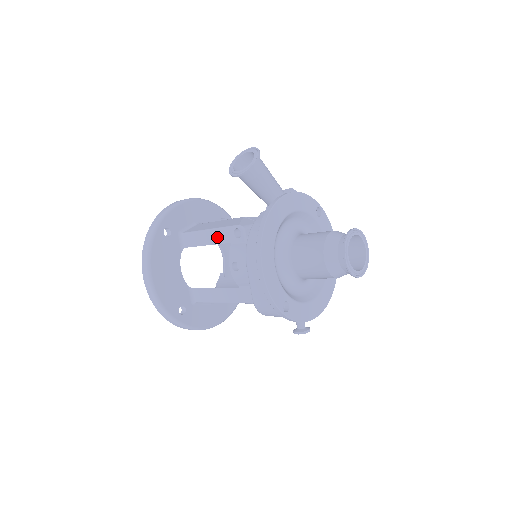
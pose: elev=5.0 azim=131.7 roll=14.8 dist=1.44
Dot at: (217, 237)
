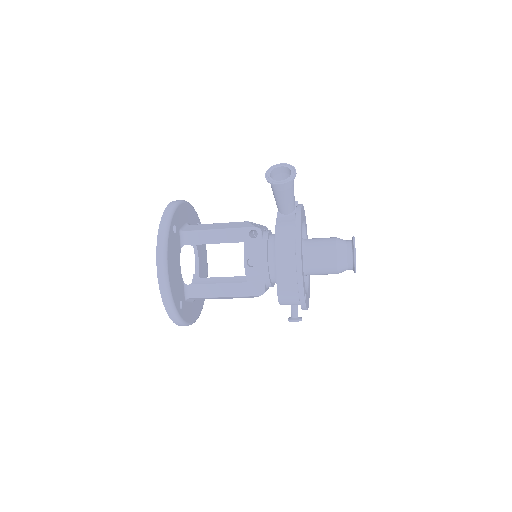
Dot at: (228, 236)
